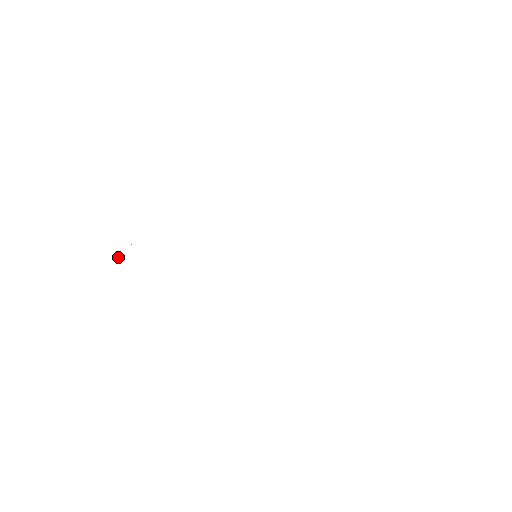
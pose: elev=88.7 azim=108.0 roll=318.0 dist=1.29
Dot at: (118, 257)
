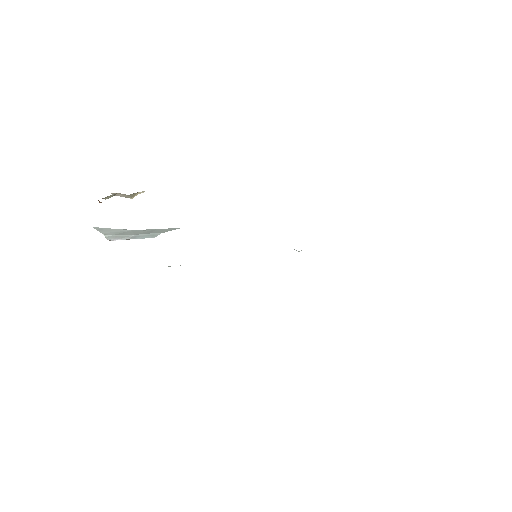
Dot at: (108, 235)
